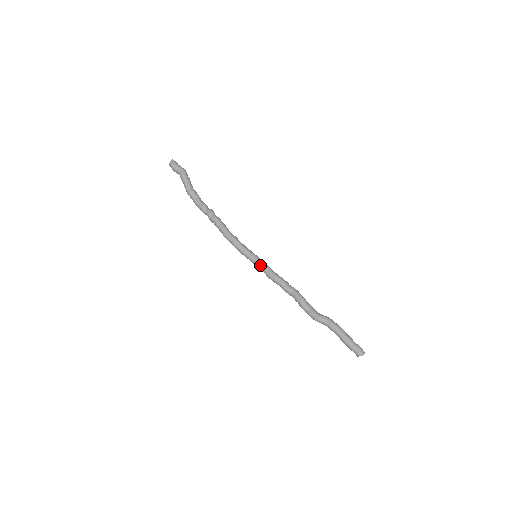
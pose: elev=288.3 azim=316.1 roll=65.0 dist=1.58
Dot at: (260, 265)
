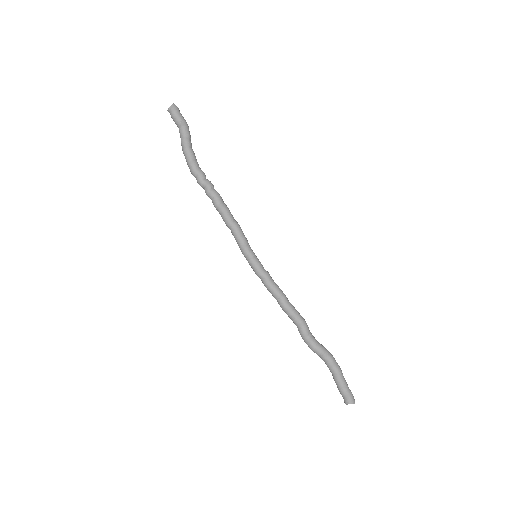
Dot at: (261, 267)
